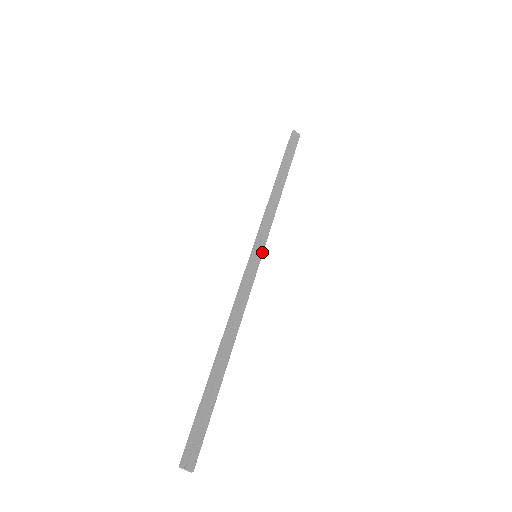
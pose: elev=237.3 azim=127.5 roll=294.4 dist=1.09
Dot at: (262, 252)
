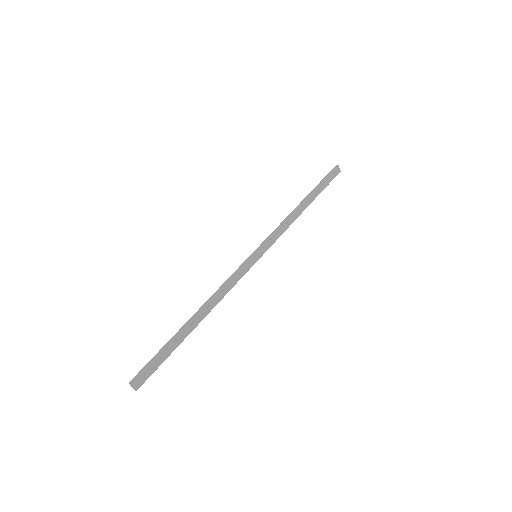
Dot at: (262, 255)
